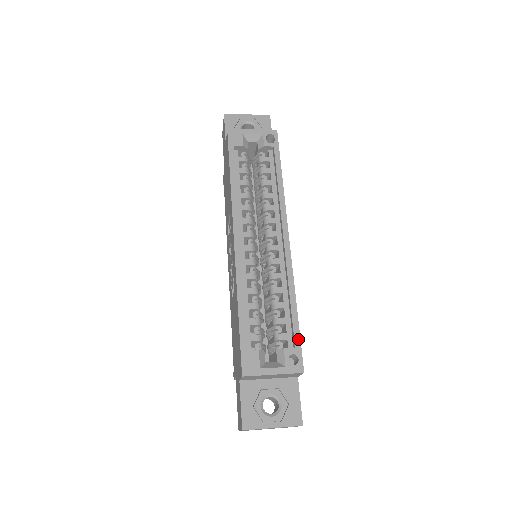
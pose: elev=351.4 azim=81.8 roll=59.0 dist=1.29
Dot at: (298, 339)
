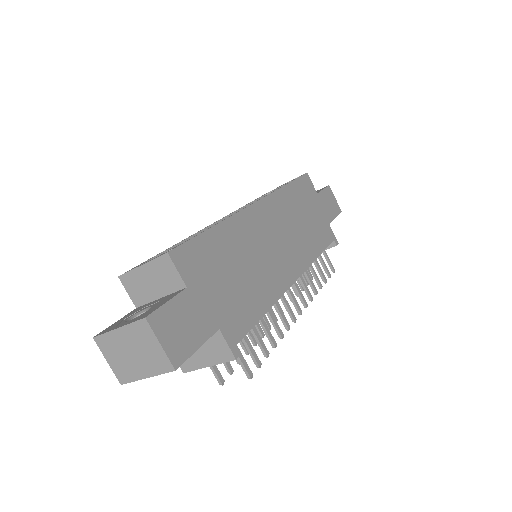
Dot at: (191, 239)
